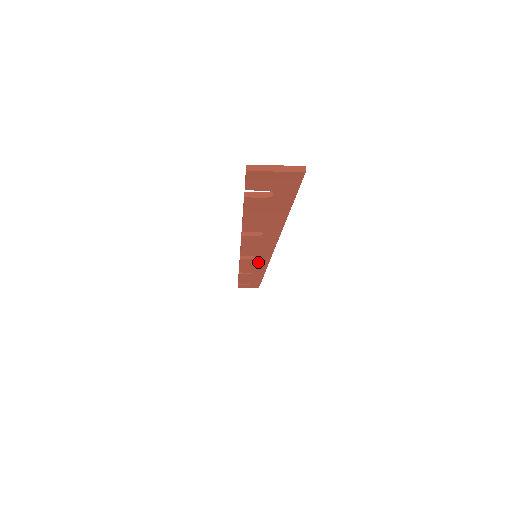
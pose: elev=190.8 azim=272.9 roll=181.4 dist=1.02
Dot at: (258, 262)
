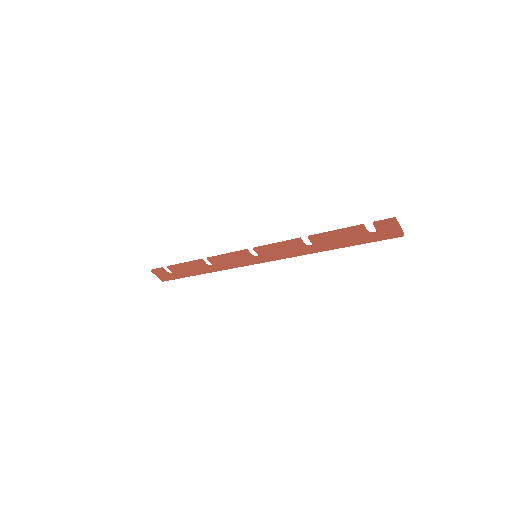
Dot at: (244, 261)
